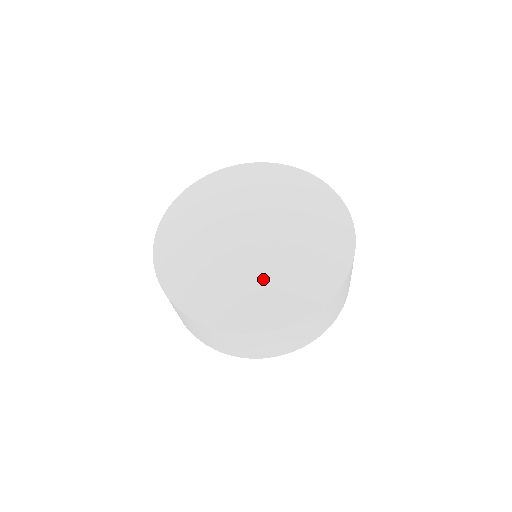
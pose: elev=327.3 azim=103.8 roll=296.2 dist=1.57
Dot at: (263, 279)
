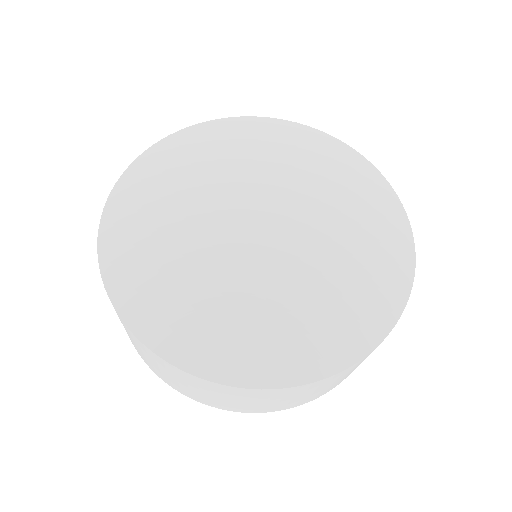
Dot at: (228, 293)
